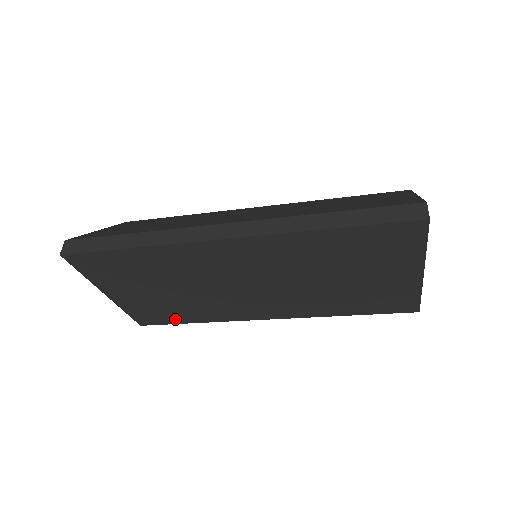
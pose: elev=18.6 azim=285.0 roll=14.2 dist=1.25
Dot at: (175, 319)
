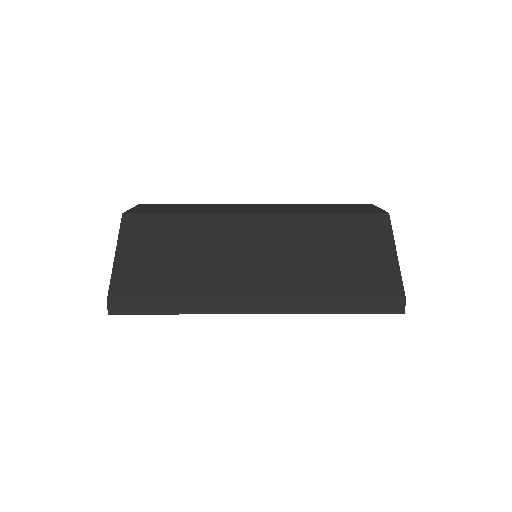
Dot at: occluded
